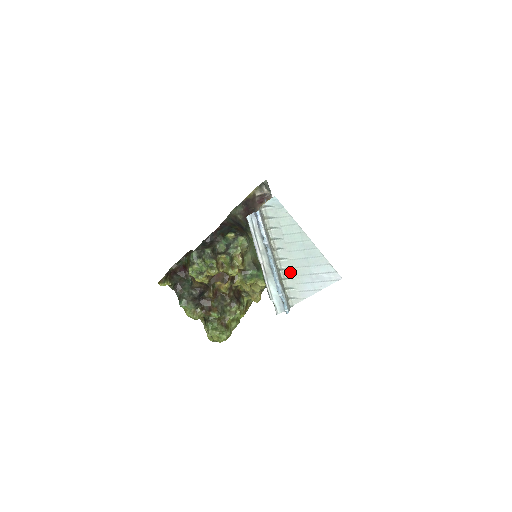
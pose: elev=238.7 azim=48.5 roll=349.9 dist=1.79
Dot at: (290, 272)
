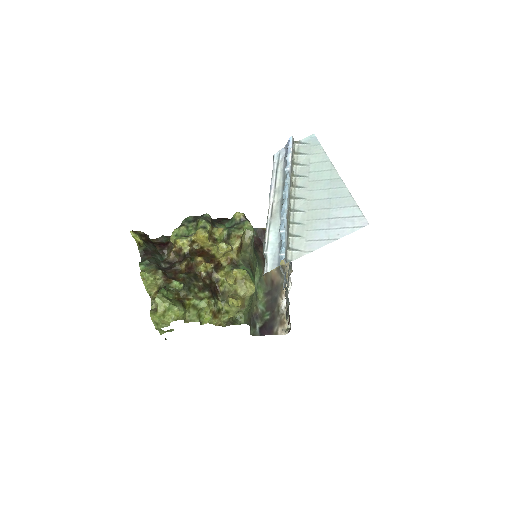
Dot at: (303, 215)
